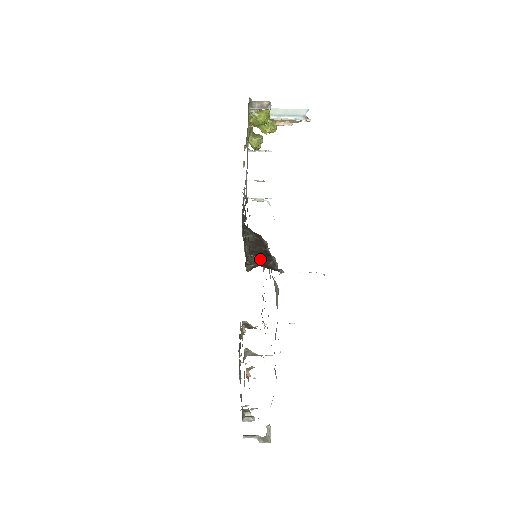
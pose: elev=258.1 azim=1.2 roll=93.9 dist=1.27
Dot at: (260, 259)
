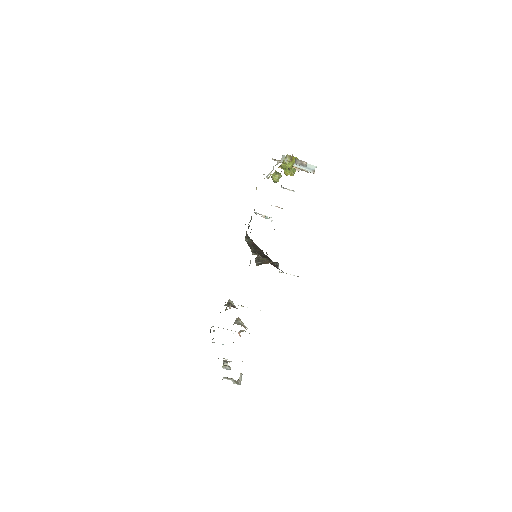
Dot at: (265, 259)
